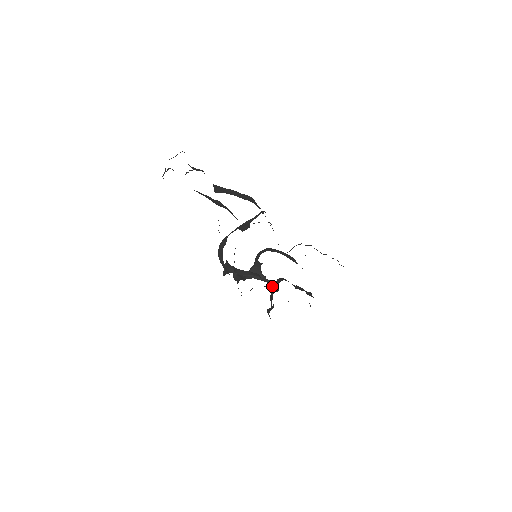
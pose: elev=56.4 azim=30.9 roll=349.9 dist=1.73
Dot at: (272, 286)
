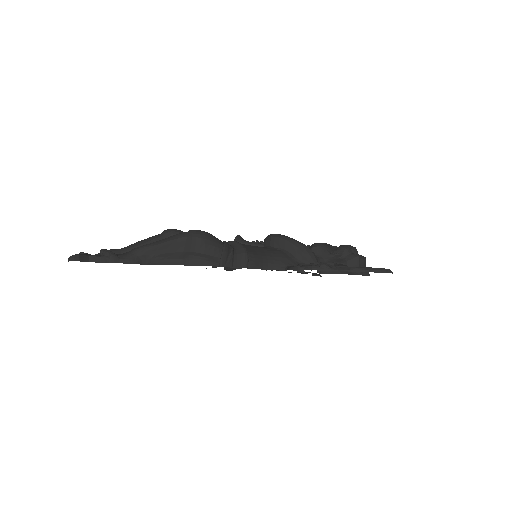
Dot at: occluded
